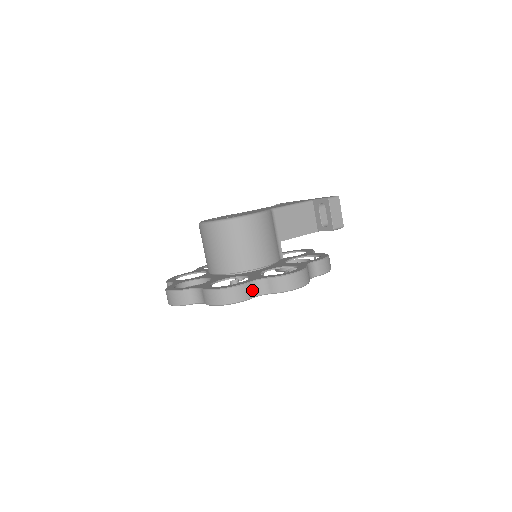
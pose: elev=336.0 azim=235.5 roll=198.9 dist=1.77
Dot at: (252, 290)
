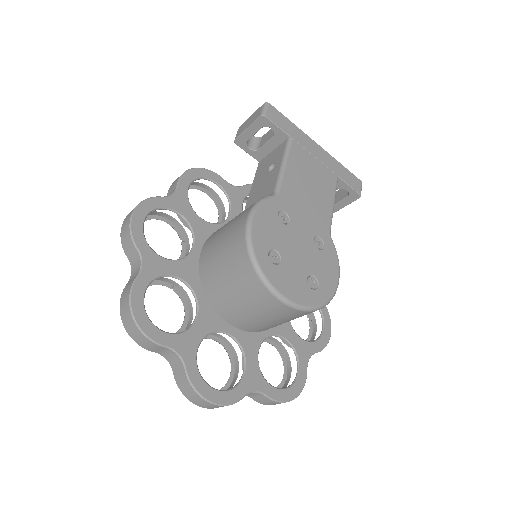
Dot at: occluded
